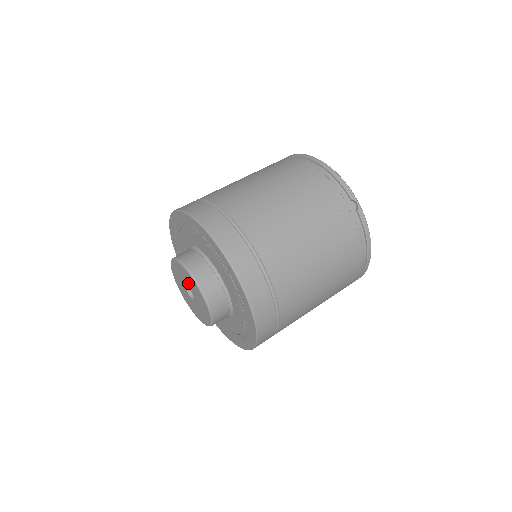
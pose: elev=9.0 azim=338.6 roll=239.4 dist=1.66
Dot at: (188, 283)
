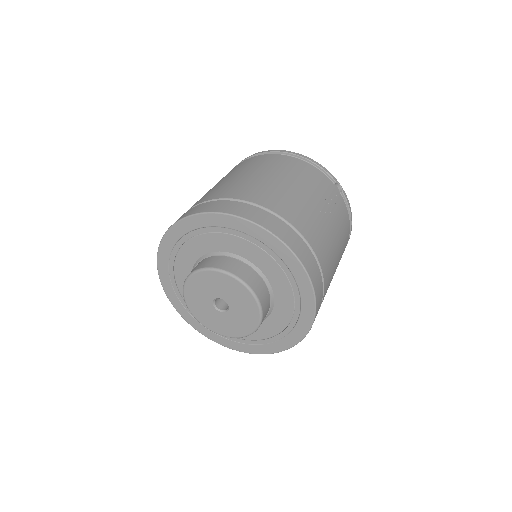
Dot at: (224, 292)
